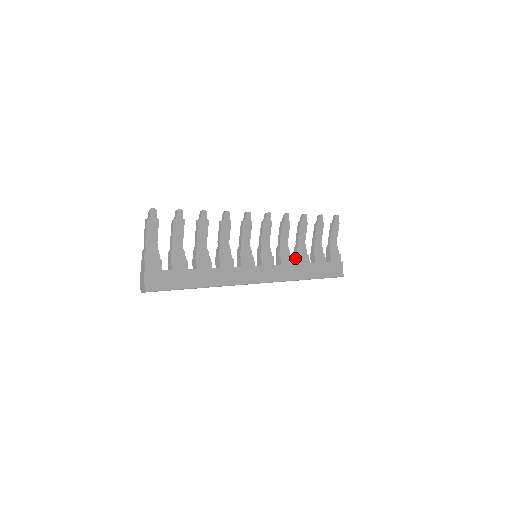
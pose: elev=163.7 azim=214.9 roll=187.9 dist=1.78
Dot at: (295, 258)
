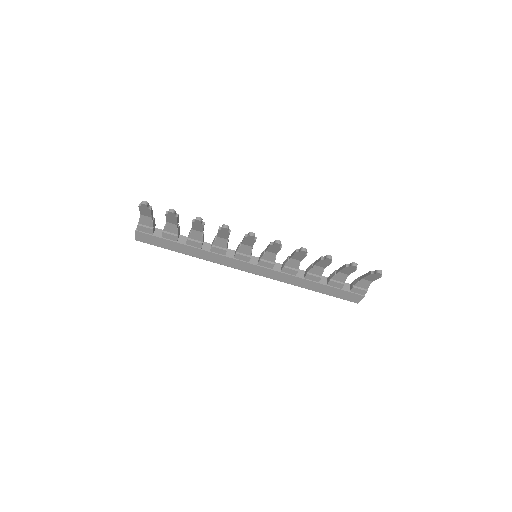
Dot at: (306, 271)
